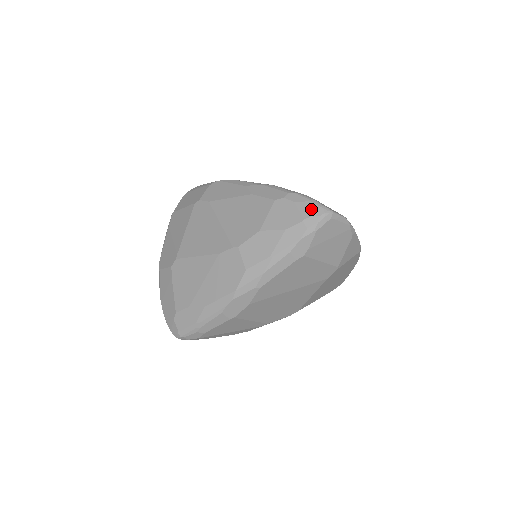
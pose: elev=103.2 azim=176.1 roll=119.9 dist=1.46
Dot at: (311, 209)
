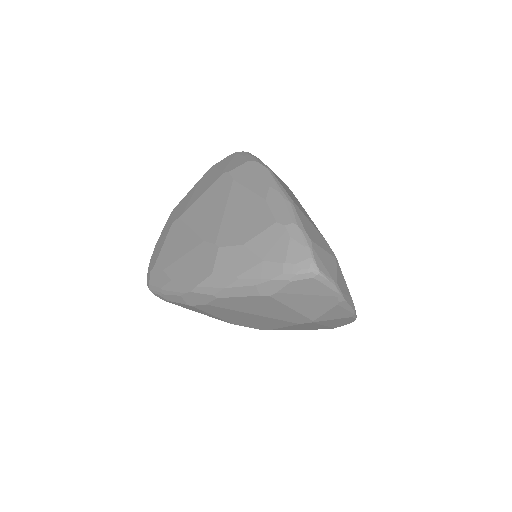
Dot at: (299, 256)
